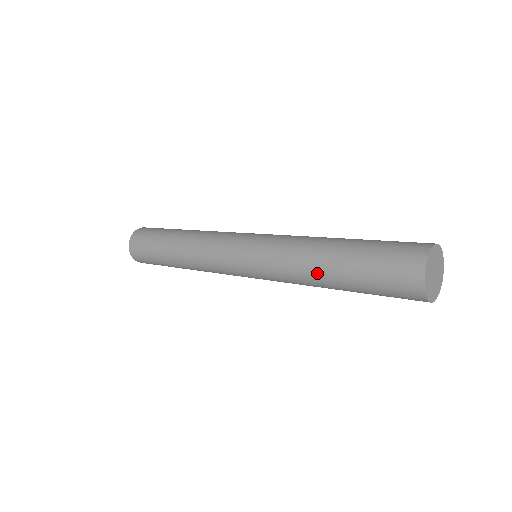
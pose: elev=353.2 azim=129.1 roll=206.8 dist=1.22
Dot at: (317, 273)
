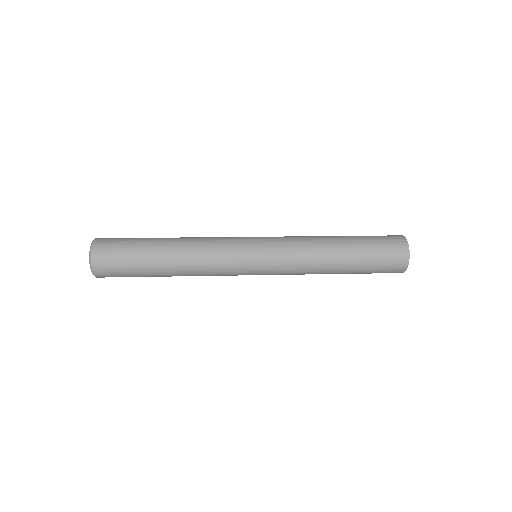
Dot at: (330, 272)
